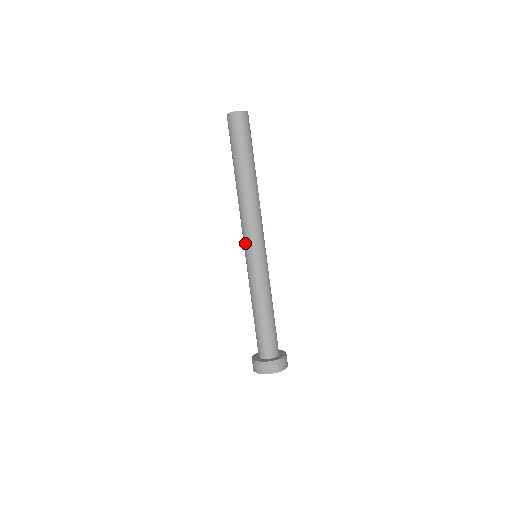
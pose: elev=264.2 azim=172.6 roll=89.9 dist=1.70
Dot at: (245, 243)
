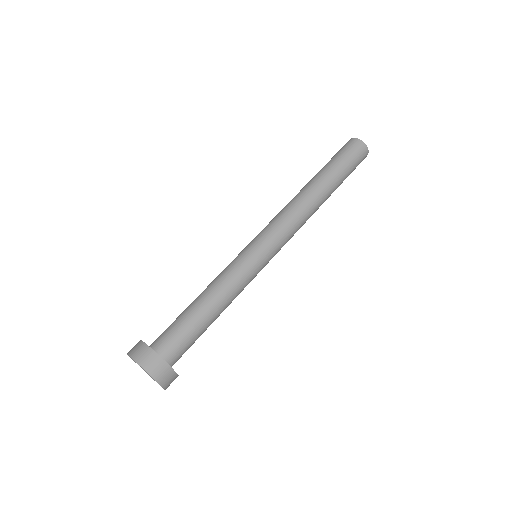
Dot at: occluded
